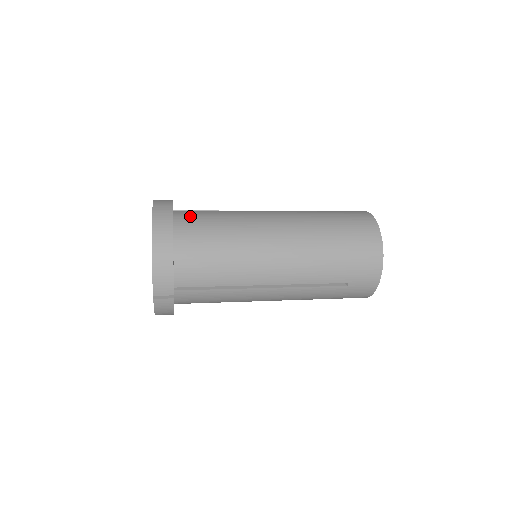
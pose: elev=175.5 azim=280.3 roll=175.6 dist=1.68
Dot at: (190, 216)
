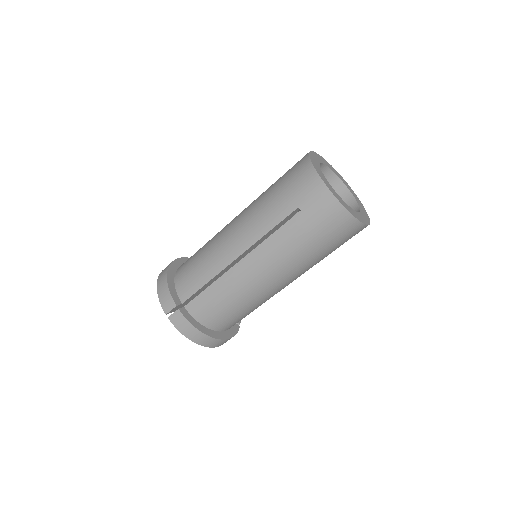
Dot at: occluded
